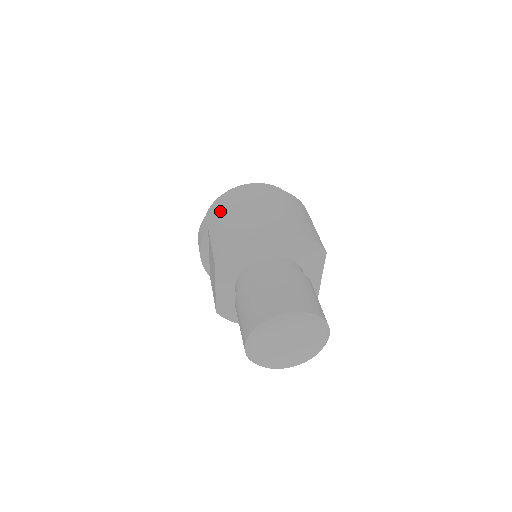
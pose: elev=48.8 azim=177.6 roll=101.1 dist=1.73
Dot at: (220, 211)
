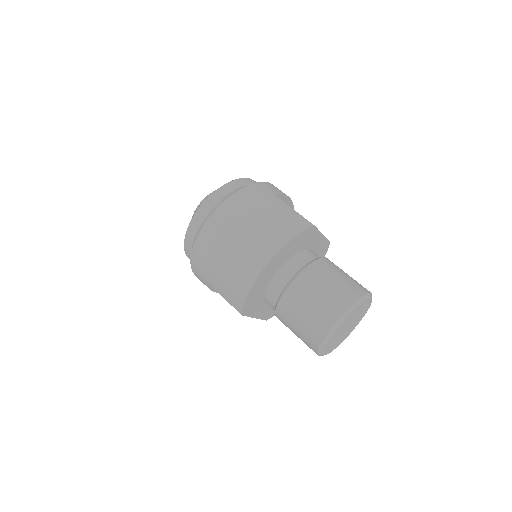
Dot at: (202, 264)
